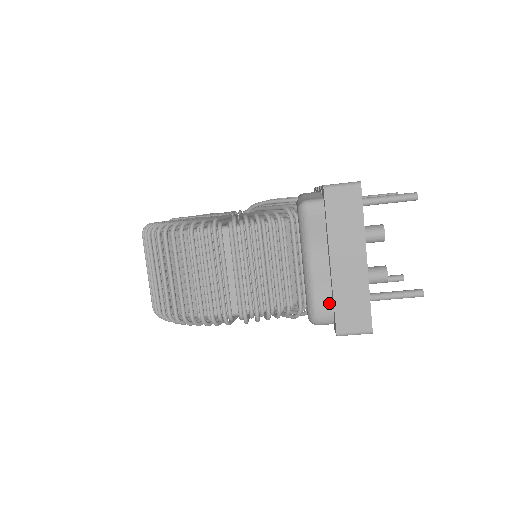
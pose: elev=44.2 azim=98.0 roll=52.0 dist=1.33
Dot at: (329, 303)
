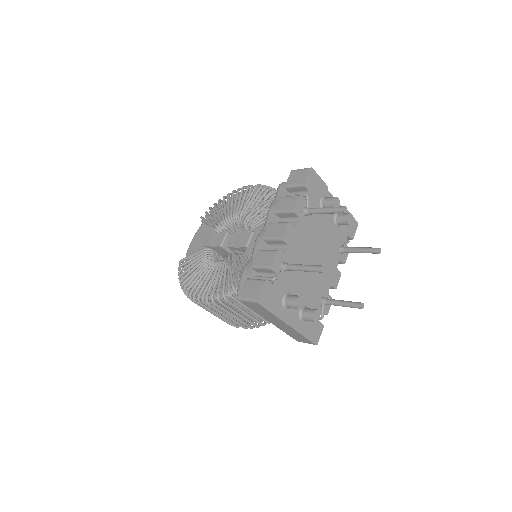
Dot at: occluded
